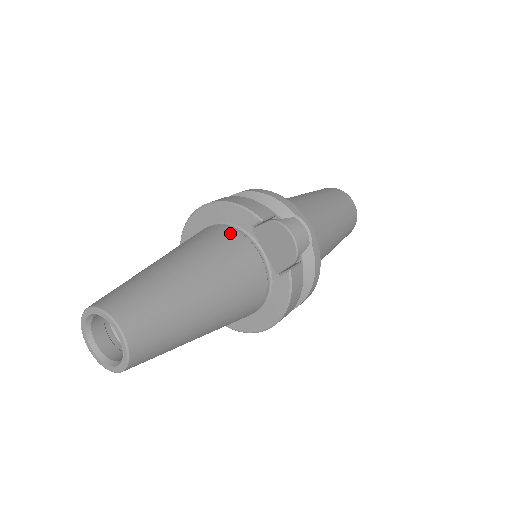
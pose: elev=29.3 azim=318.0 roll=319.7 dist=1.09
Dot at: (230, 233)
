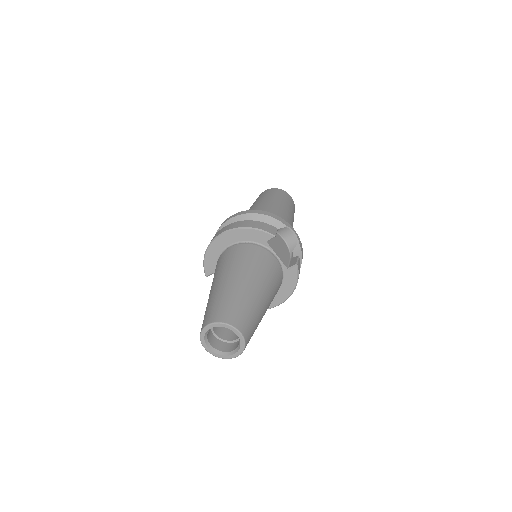
Dot at: (255, 249)
